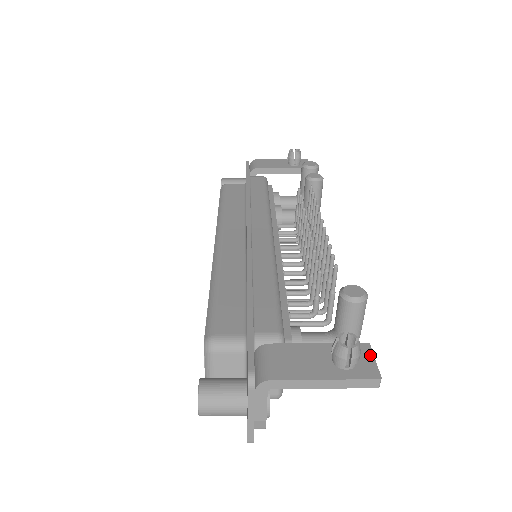
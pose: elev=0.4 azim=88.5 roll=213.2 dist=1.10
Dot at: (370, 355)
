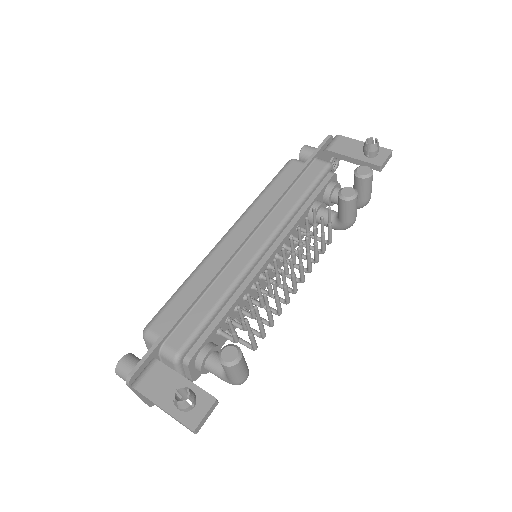
Dot at: (206, 409)
